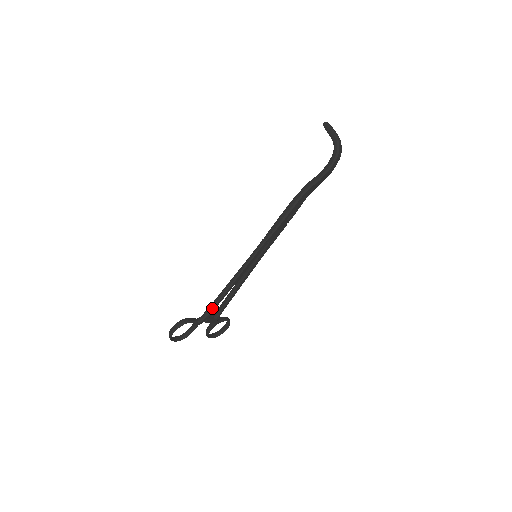
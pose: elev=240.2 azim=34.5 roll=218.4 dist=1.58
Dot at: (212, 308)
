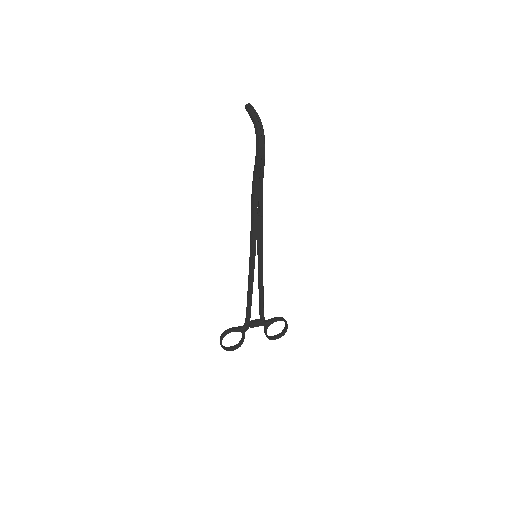
Dot at: (247, 314)
